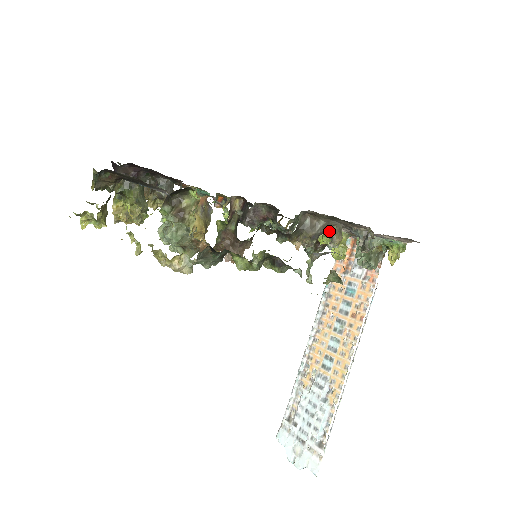
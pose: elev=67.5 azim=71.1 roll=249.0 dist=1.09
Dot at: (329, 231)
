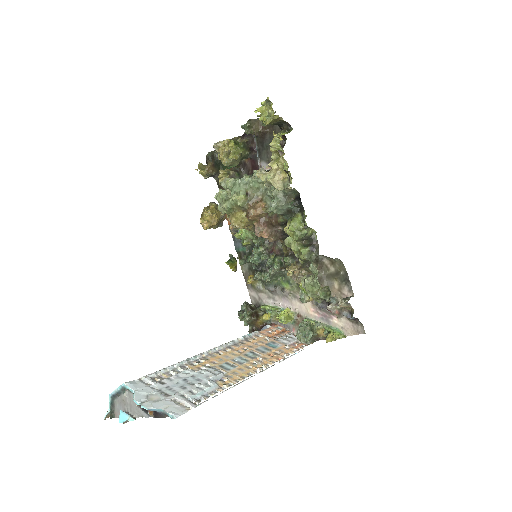
Dot at: occluded
